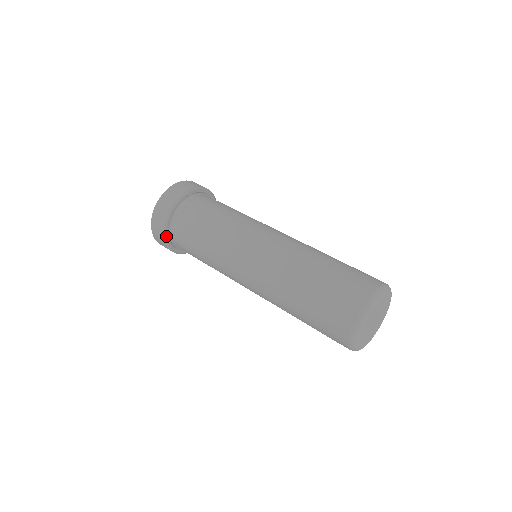
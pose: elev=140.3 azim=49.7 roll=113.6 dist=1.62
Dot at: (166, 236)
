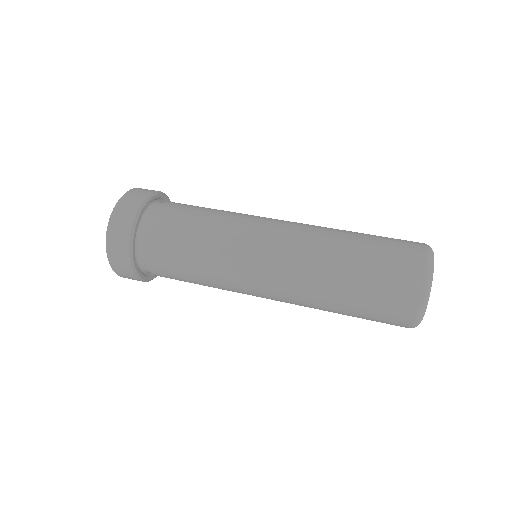
Dot at: (132, 241)
